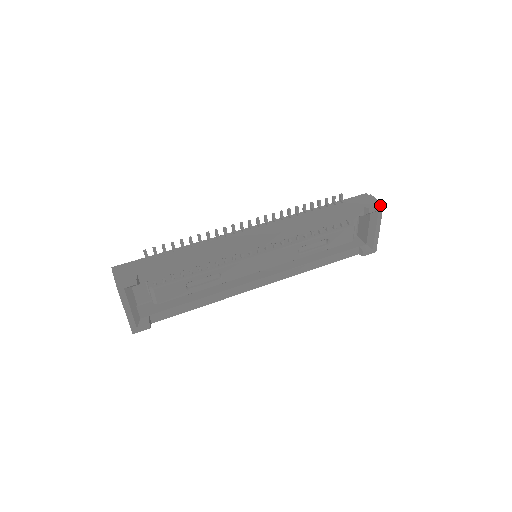
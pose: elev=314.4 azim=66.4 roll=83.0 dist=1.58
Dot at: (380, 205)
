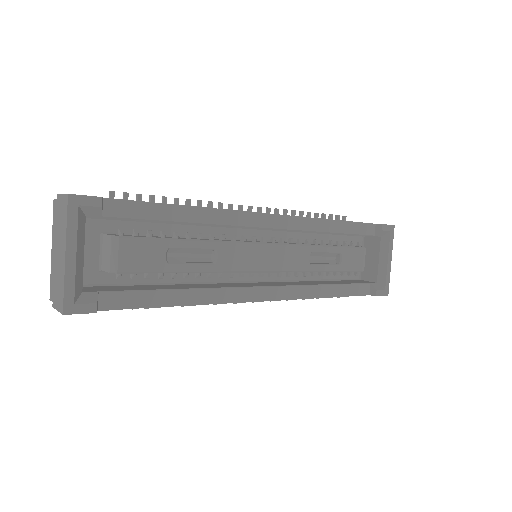
Dot at: (391, 225)
